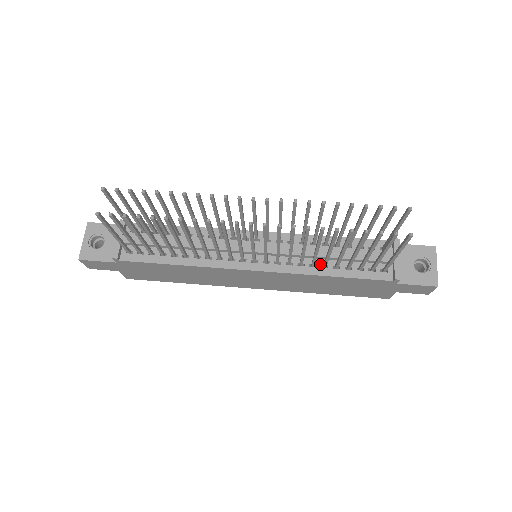
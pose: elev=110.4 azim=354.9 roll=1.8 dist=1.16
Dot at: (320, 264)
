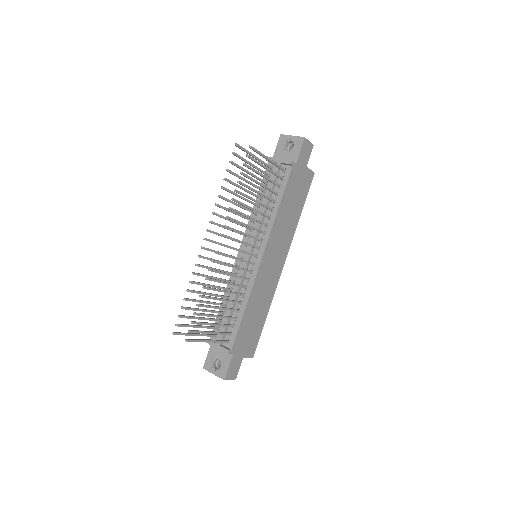
Dot at: (270, 212)
